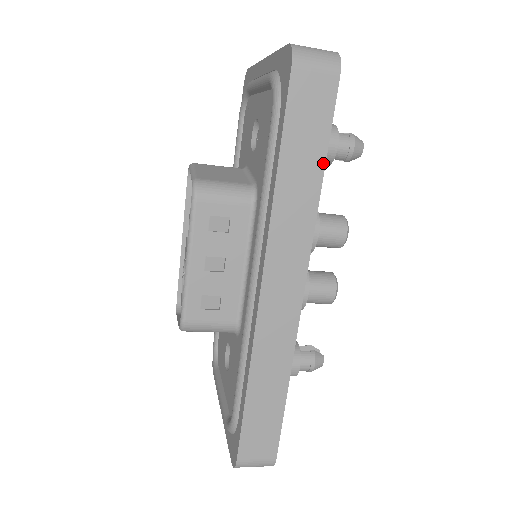
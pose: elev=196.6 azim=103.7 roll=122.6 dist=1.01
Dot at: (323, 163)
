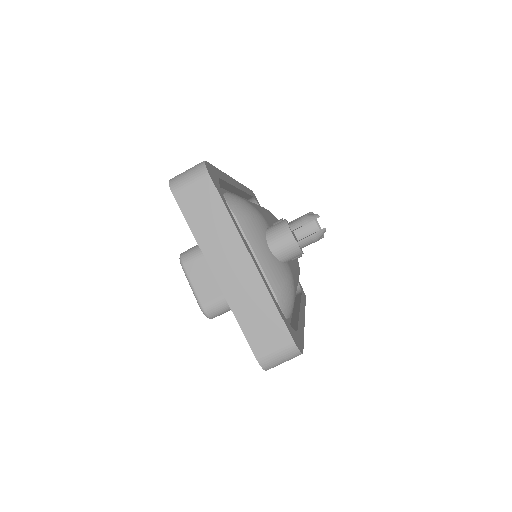
Dot at: occluded
